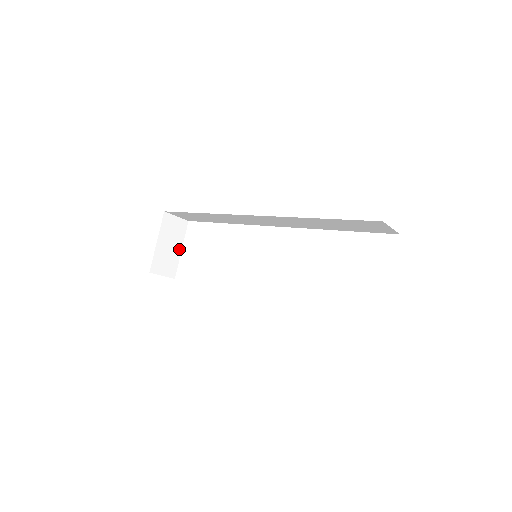
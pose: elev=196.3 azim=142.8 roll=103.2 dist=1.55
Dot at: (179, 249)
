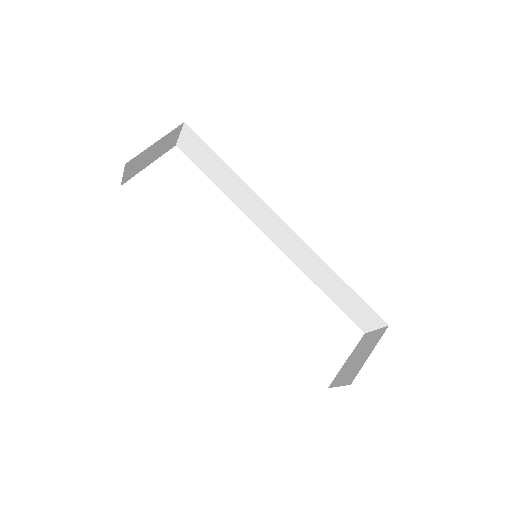
Dot at: (149, 162)
